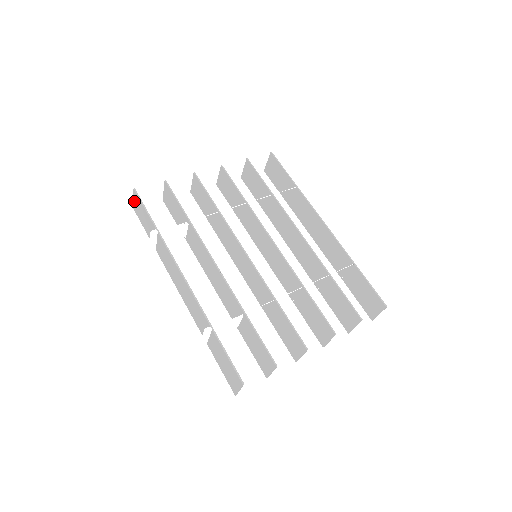
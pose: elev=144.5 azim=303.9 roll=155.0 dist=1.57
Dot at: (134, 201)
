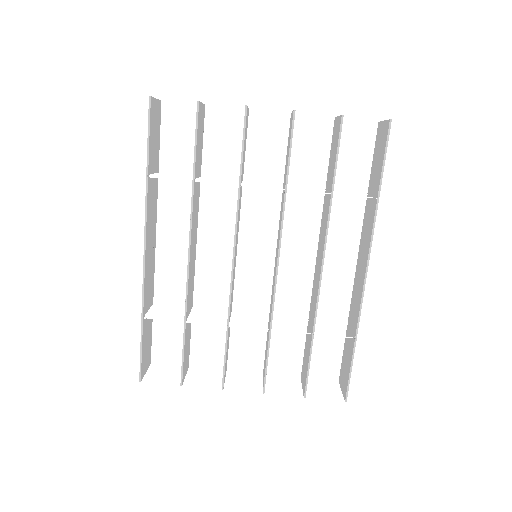
Dot at: occluded
